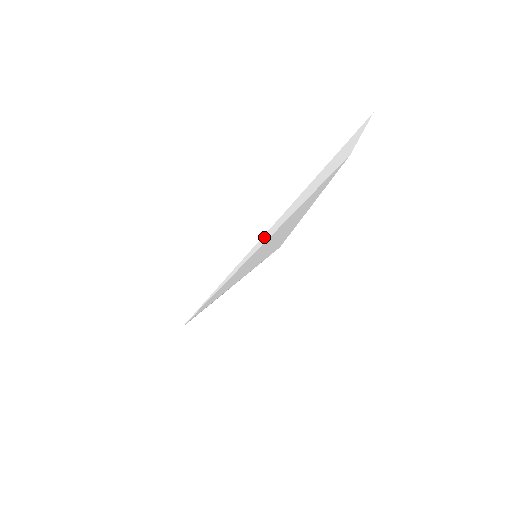
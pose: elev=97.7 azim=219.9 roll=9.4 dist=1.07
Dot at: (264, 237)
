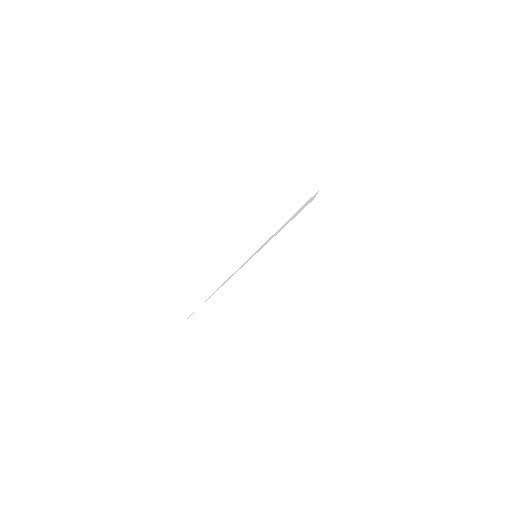
Dot at: (261, 247)
